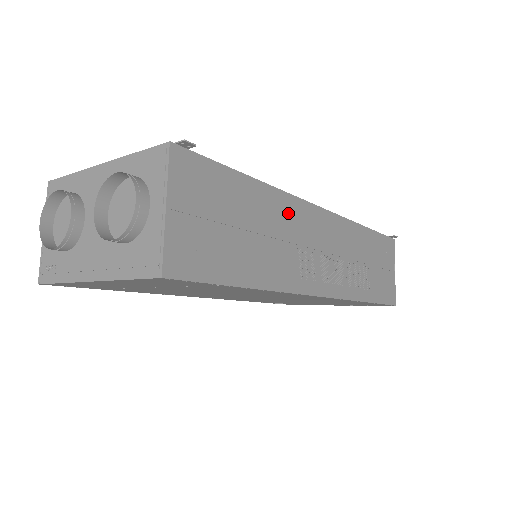
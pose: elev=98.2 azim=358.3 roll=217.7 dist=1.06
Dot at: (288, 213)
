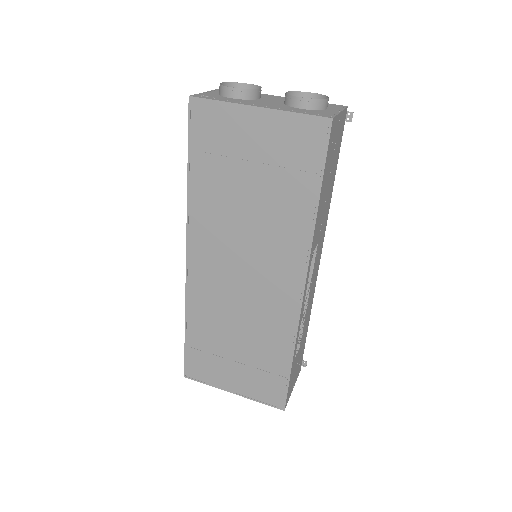
Dot at: (325, 223)
